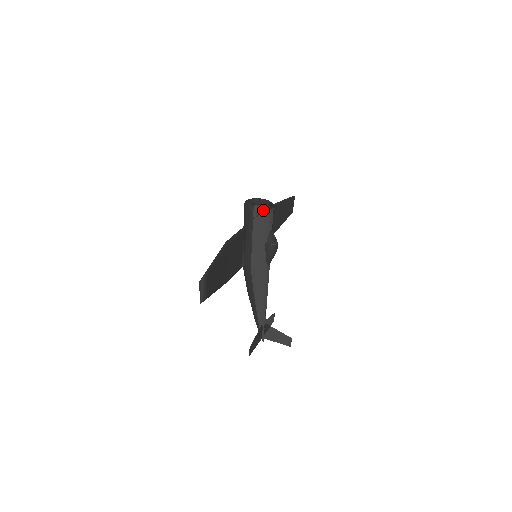
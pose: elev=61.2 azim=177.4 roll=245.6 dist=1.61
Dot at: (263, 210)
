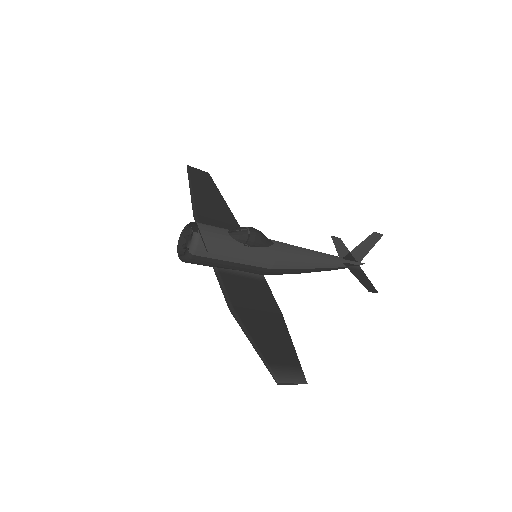
Dot at: (198, 243)
